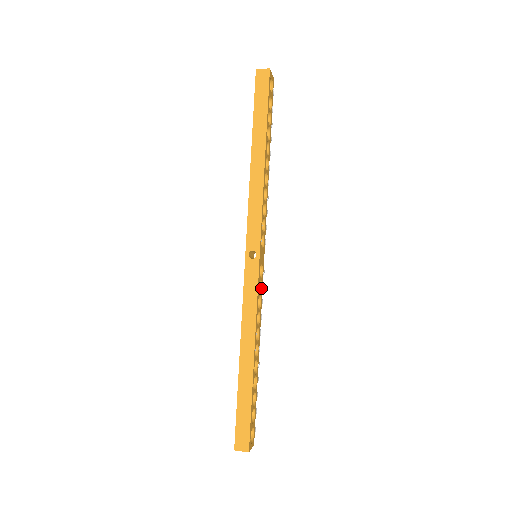
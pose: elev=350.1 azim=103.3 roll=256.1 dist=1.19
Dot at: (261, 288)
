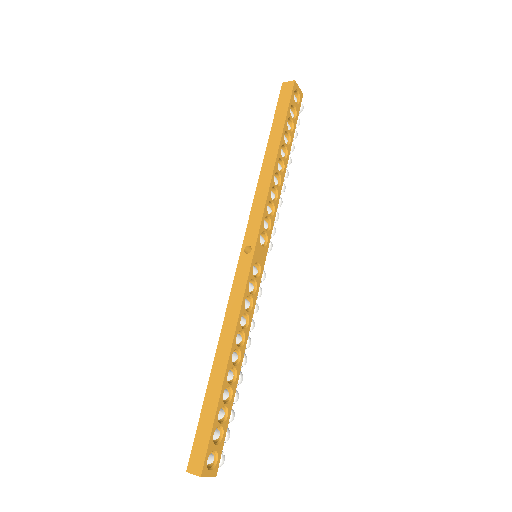
Dot at: (256, 290)
